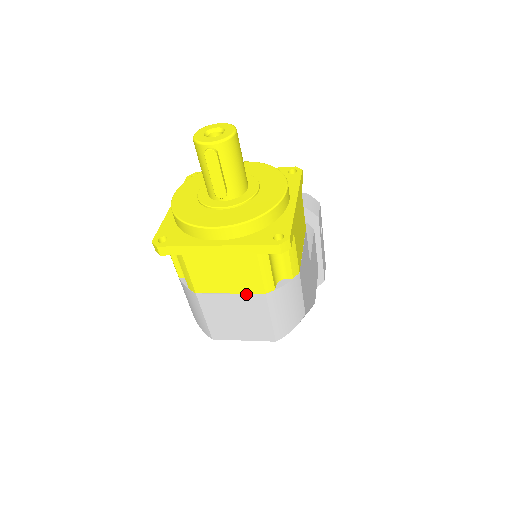
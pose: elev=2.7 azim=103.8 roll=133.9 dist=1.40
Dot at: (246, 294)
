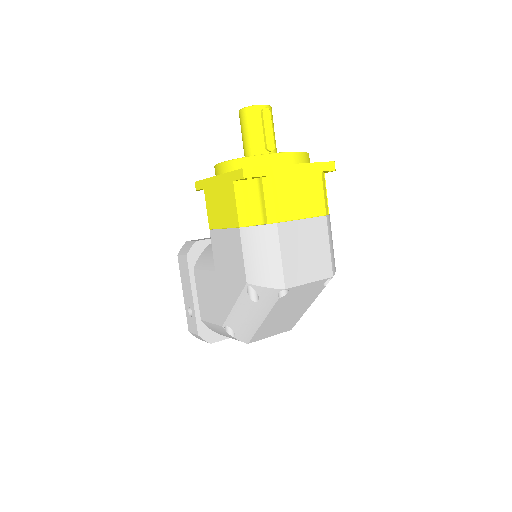
Dot at: (313, 218)
